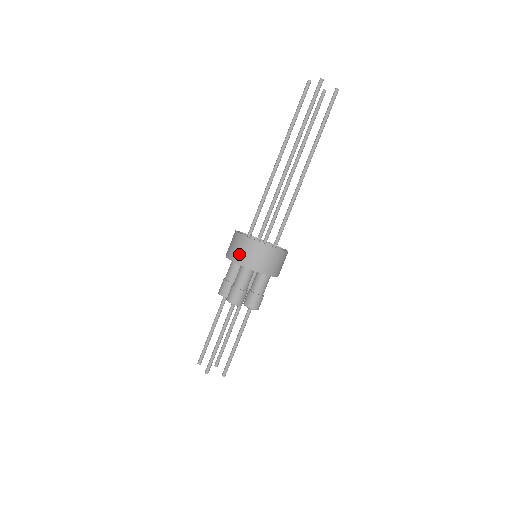
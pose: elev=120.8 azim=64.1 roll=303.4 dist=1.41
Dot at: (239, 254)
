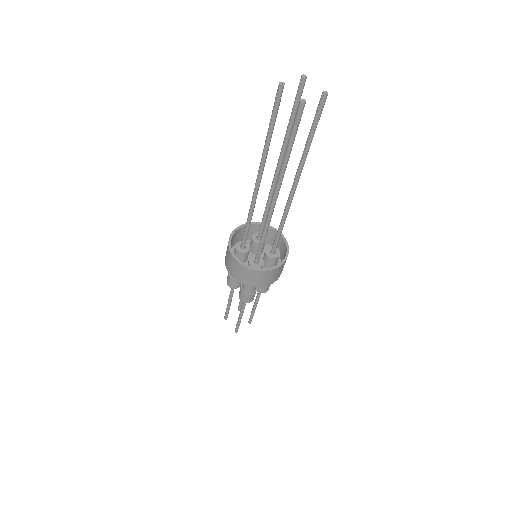
Dot at: (242, 278)
